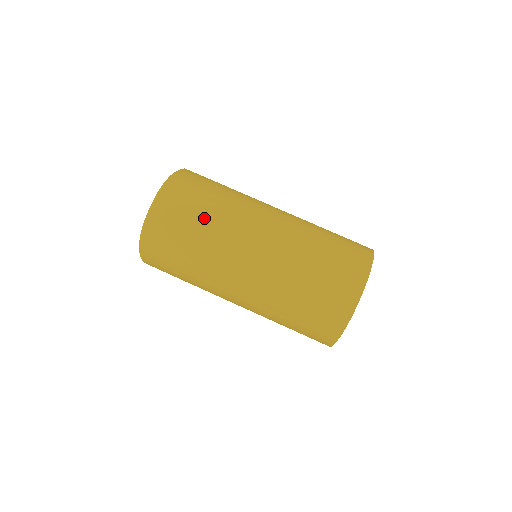
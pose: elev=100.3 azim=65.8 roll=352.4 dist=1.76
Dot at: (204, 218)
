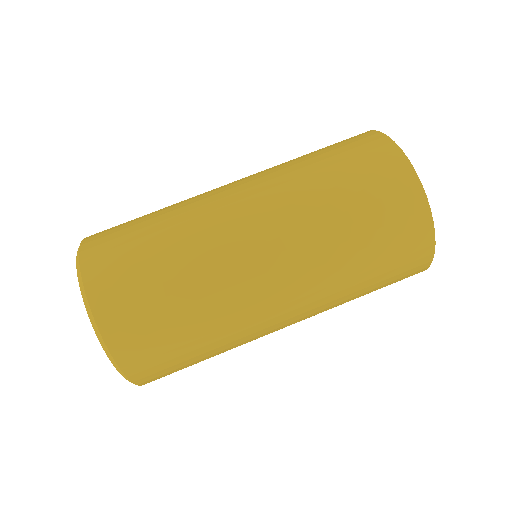
Dot at: (156, 236)
